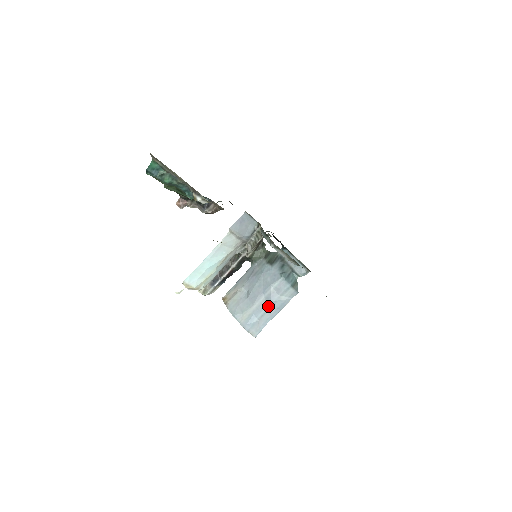
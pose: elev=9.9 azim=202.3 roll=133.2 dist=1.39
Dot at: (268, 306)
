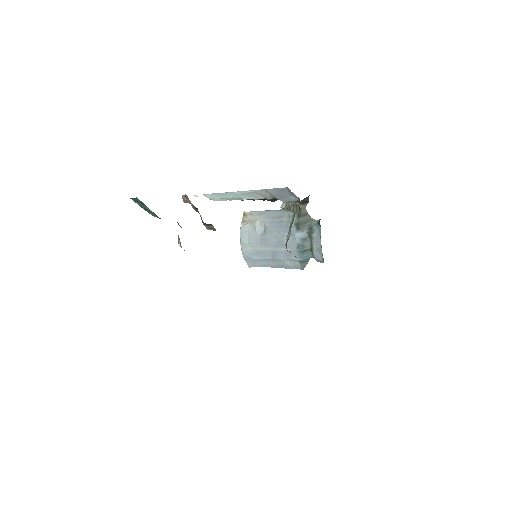
Dot at: (271, 258)
